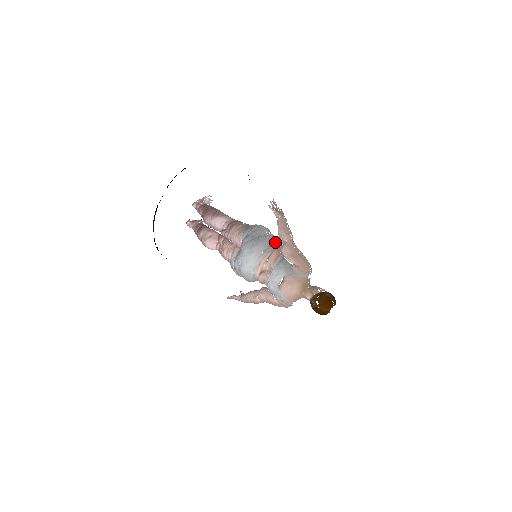
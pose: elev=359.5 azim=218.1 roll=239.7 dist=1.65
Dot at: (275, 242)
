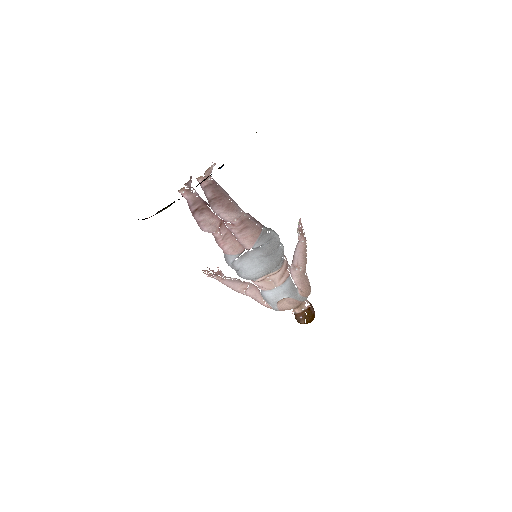
Dot at: occluded
